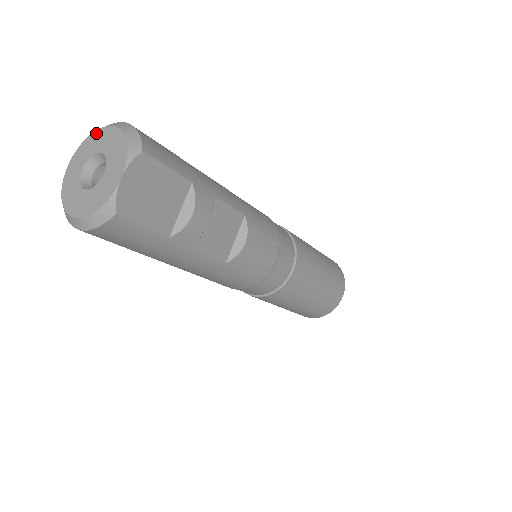
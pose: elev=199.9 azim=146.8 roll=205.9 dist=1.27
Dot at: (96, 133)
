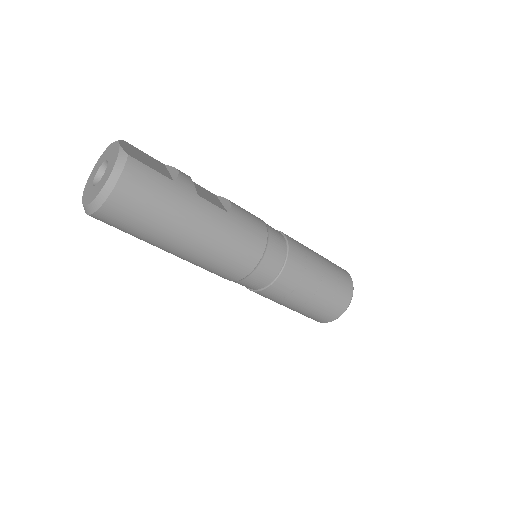
Dot at: (90, 176)
